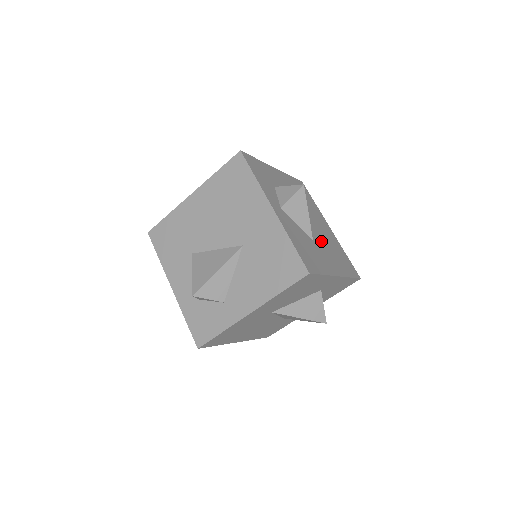
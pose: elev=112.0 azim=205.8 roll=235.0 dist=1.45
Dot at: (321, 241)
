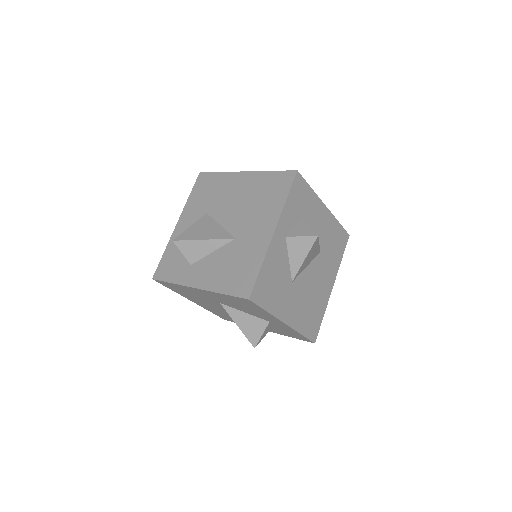
Dot at: (303, 288)
